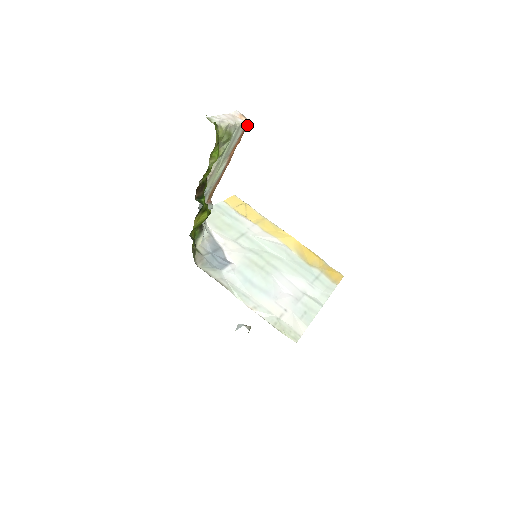
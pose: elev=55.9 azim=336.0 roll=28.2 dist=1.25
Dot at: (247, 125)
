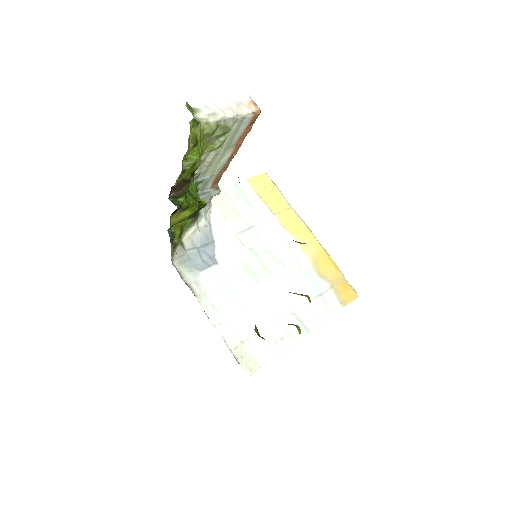
Dot at: (257, 115)
